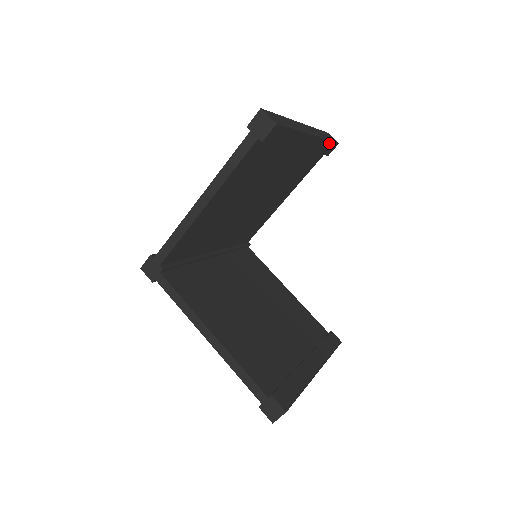
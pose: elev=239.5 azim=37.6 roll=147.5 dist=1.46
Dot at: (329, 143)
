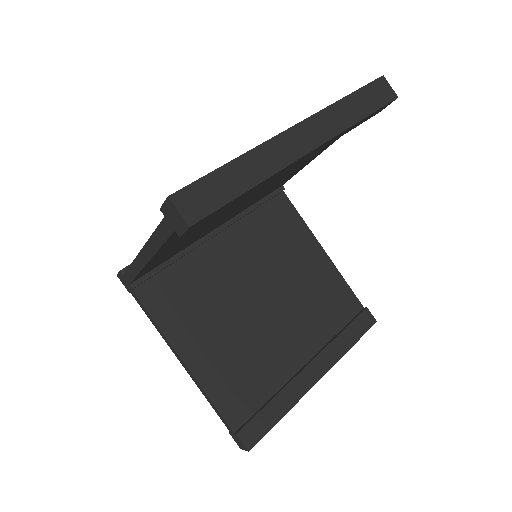
Dot at: (368, 116)
